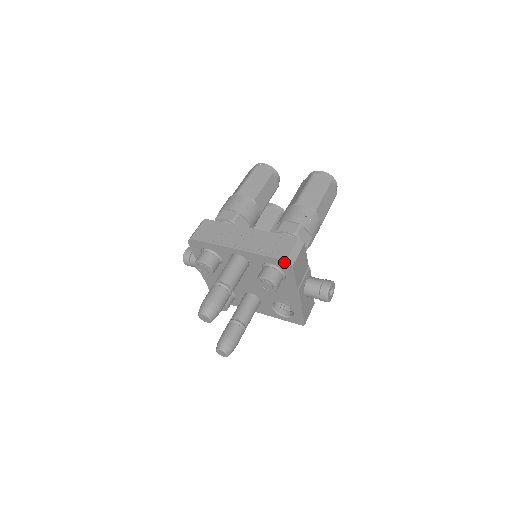
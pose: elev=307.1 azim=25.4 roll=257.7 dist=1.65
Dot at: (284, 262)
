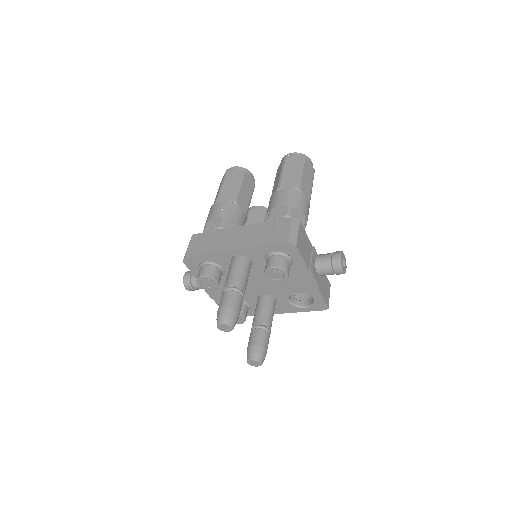
Dot at: (286, 244)
